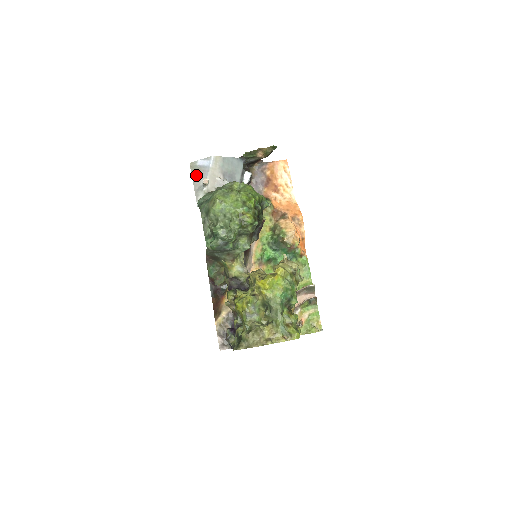
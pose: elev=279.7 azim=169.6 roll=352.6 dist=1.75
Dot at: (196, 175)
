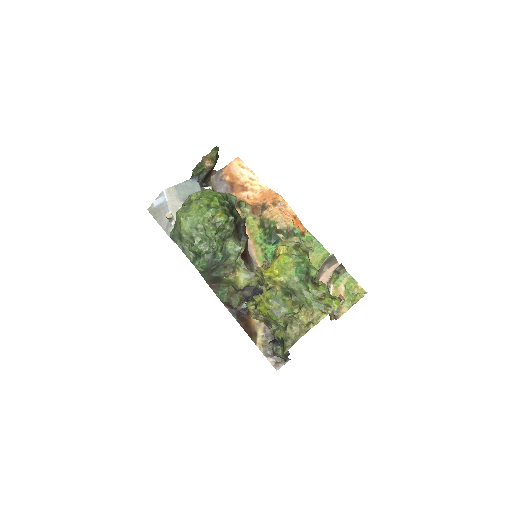
Dot at: (158, 216)
